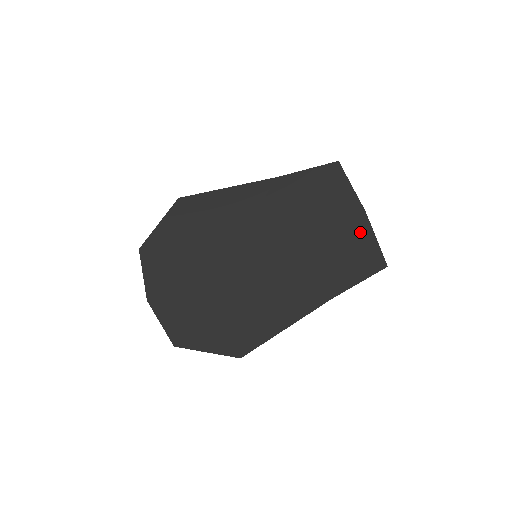
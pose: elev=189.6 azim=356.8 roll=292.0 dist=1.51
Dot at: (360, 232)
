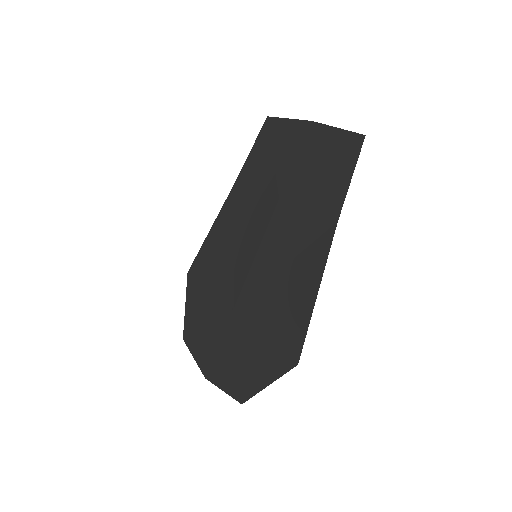
Dot at: (319, 140)
